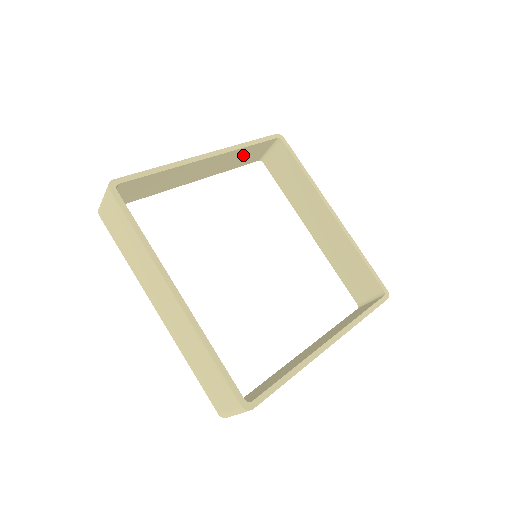
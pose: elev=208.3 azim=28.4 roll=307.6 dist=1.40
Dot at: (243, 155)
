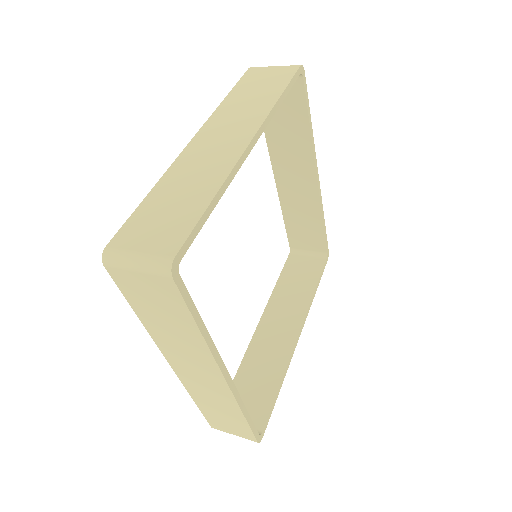
Dot at: occluded
